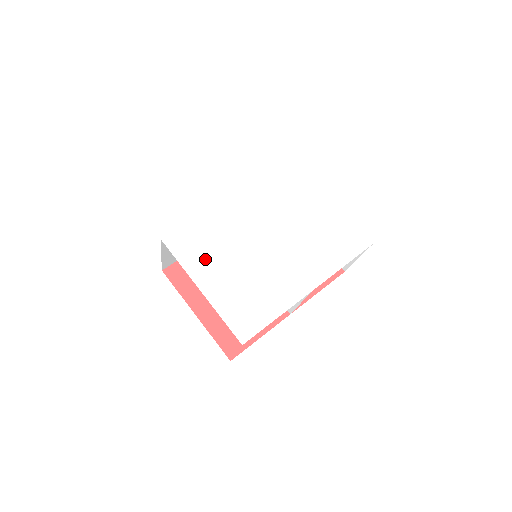
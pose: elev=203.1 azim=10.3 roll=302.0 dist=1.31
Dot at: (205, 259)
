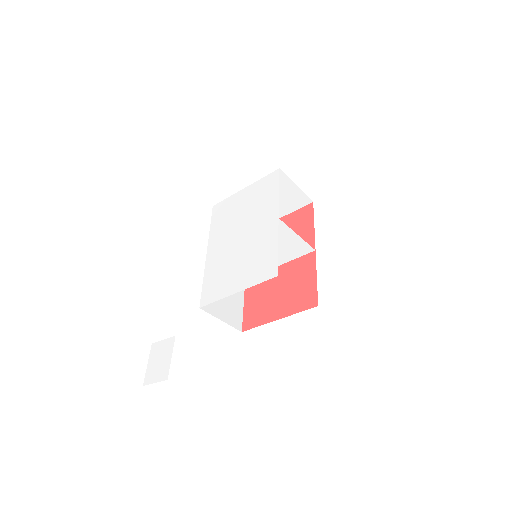
Dot at: (224, 283)
